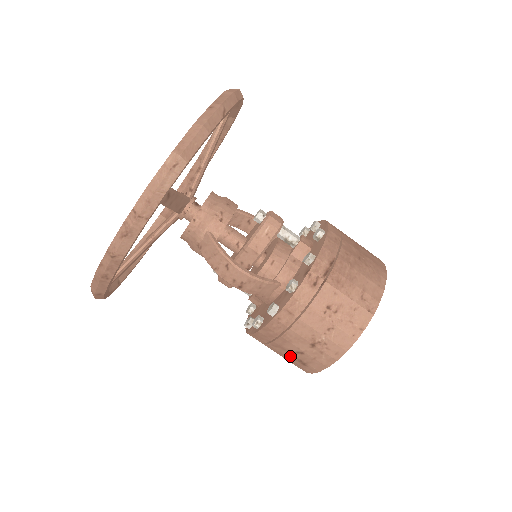
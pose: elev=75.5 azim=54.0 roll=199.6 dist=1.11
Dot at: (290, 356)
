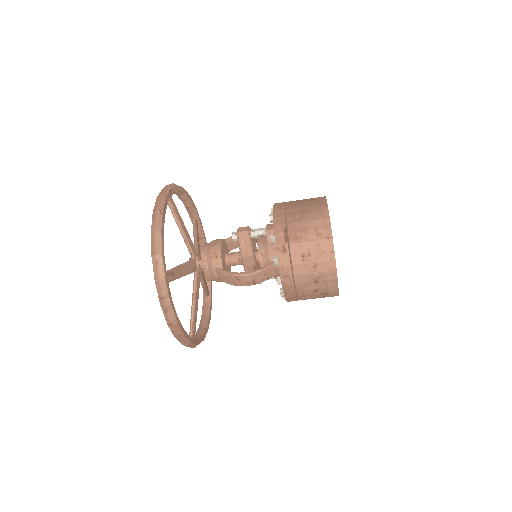
Dot at: (316, 296)
